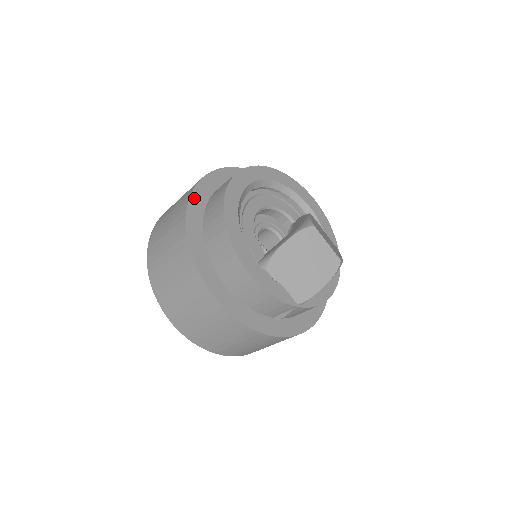
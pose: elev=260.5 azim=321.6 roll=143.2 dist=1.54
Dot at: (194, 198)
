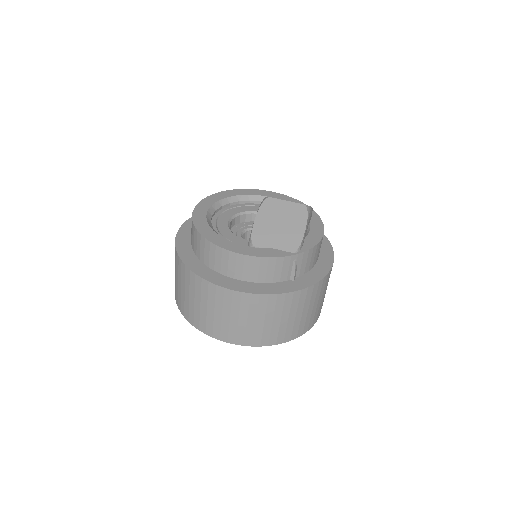
Dot at: (179, 243)
